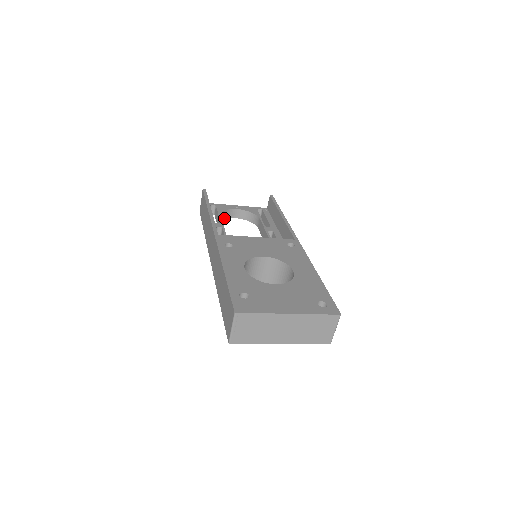
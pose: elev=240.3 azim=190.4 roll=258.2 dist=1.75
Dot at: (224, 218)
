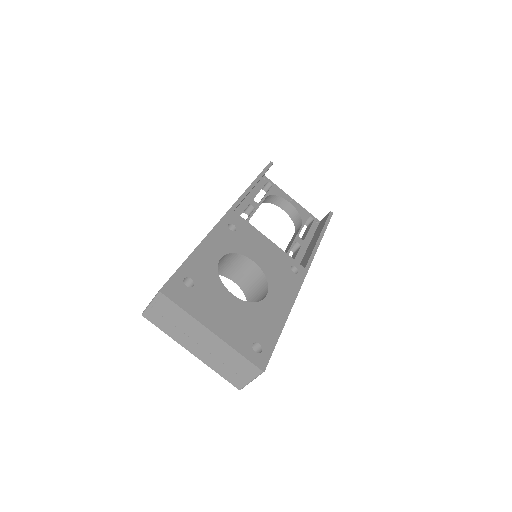
Dot at: (271, 202)
